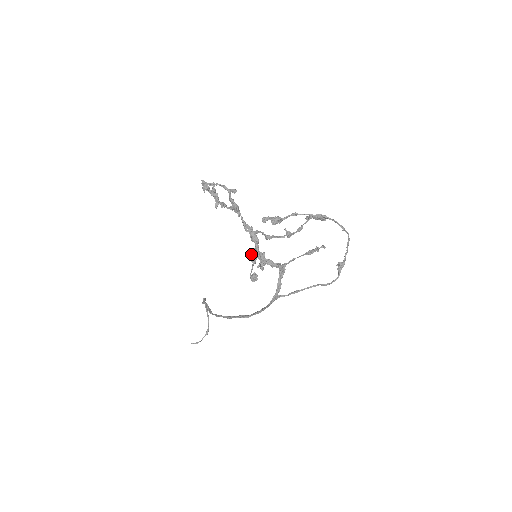
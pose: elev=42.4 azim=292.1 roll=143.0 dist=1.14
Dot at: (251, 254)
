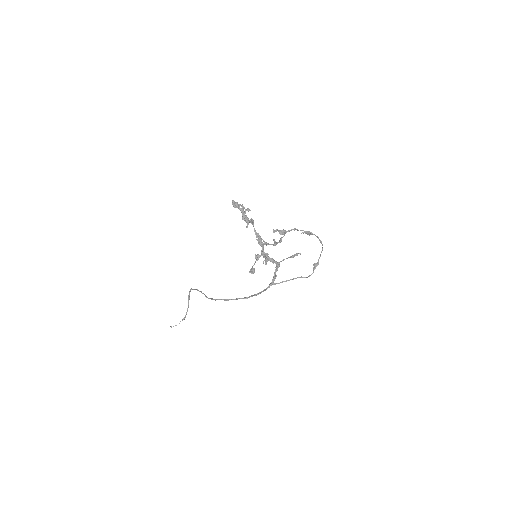
Dot at: (255, 254)
